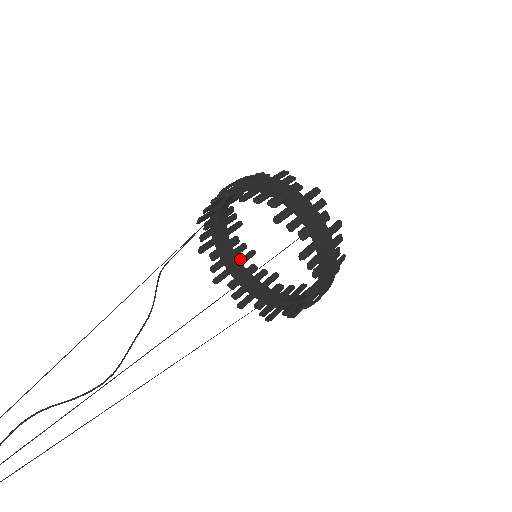
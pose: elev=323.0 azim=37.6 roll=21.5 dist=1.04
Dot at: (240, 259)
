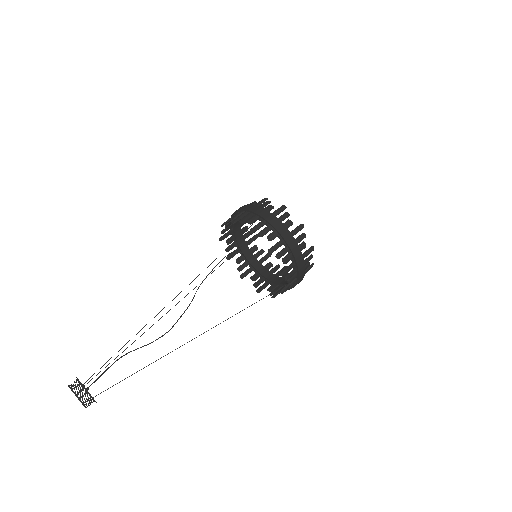
Dot at: (275, 274)
